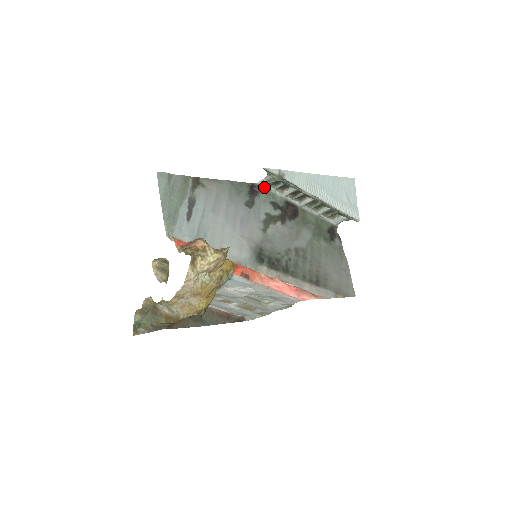
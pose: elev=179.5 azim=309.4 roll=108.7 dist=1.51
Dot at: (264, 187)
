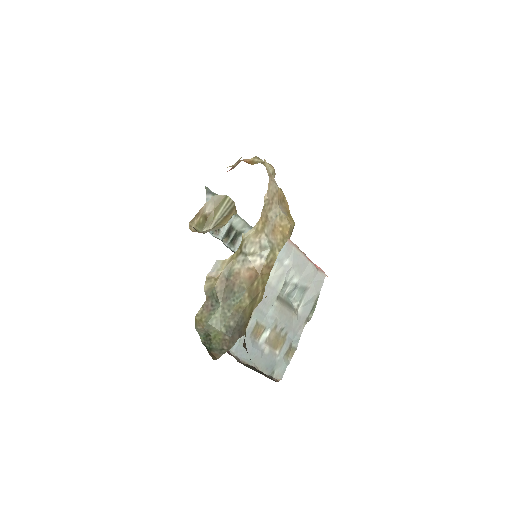
Dot at: occluded
